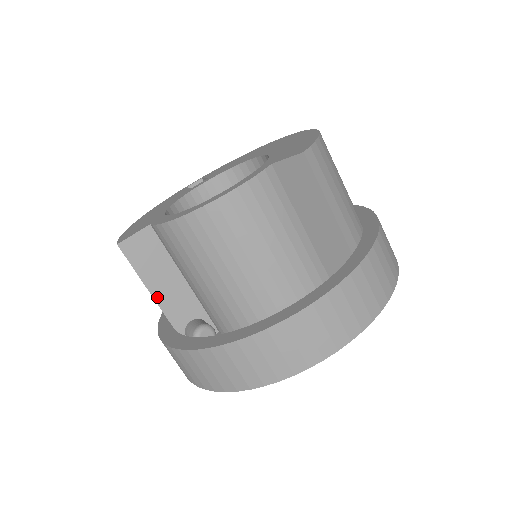
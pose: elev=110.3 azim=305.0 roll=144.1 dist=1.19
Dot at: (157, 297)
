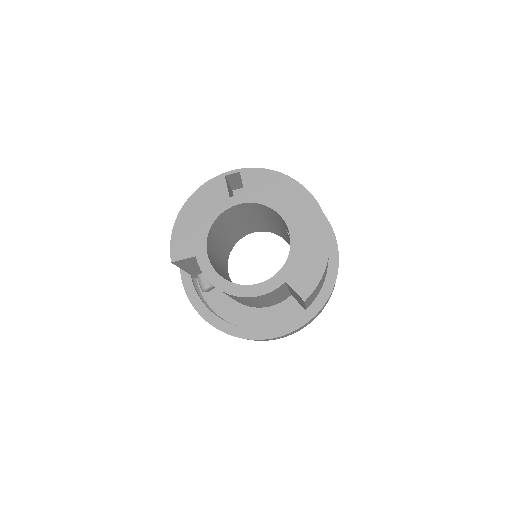
Dot at: (187, 270)
